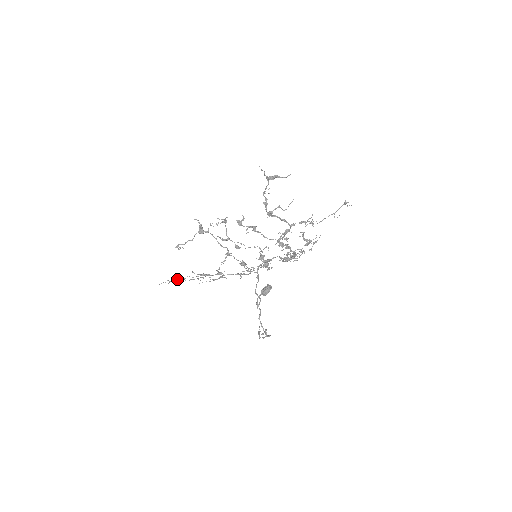
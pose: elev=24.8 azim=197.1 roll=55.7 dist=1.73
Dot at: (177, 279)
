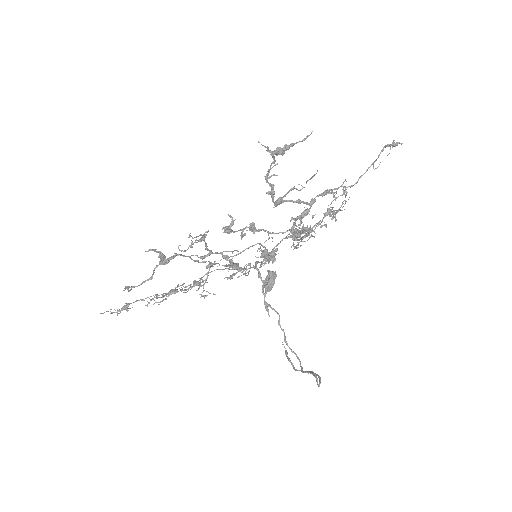
Dot at: (129, 304)
